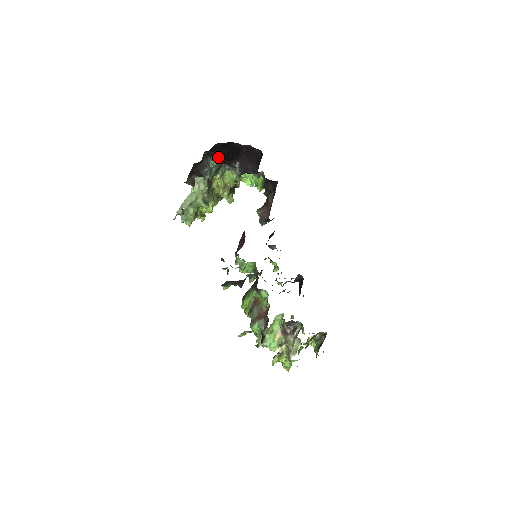
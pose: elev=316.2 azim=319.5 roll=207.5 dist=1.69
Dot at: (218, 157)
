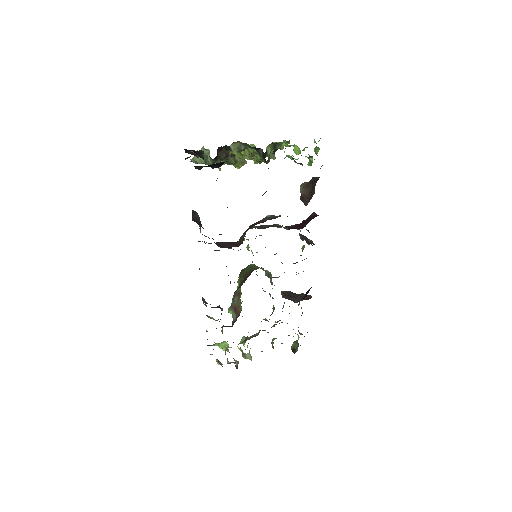
Dot at: occluded
